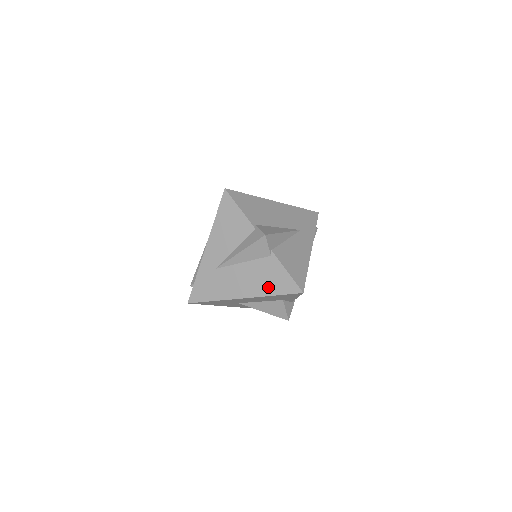
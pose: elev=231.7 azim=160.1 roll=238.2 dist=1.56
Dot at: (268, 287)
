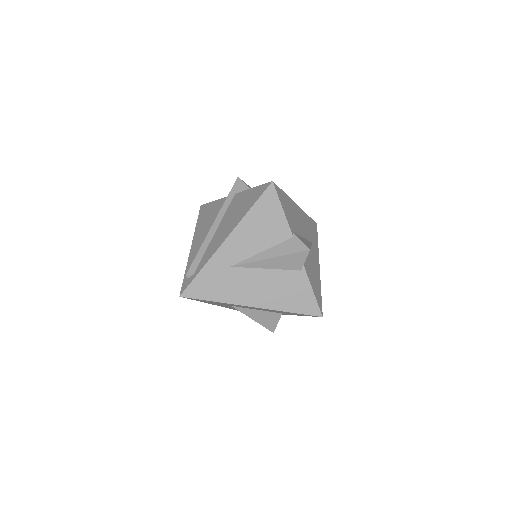
Dot at: (286, 302)
